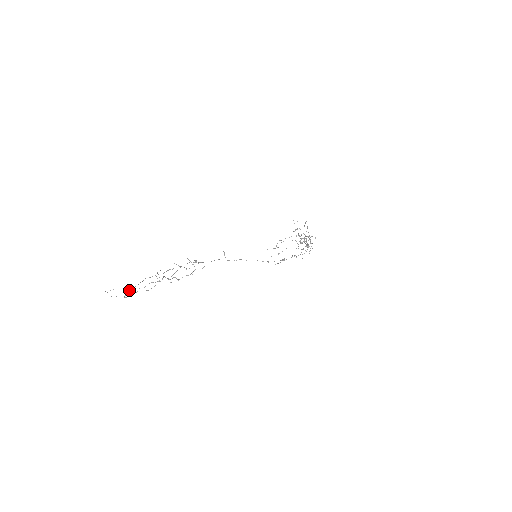
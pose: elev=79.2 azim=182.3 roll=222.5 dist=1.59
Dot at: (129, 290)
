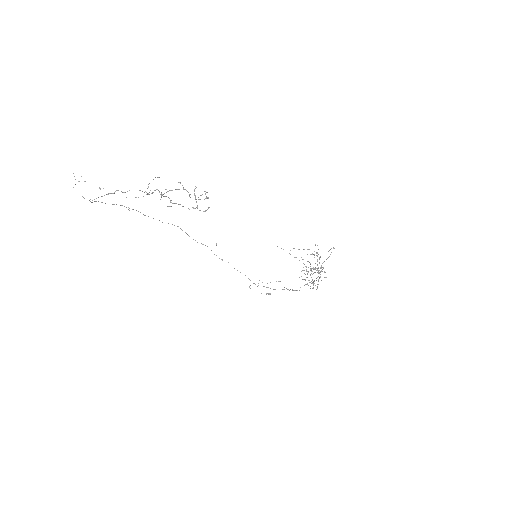
Dot at: occluded
